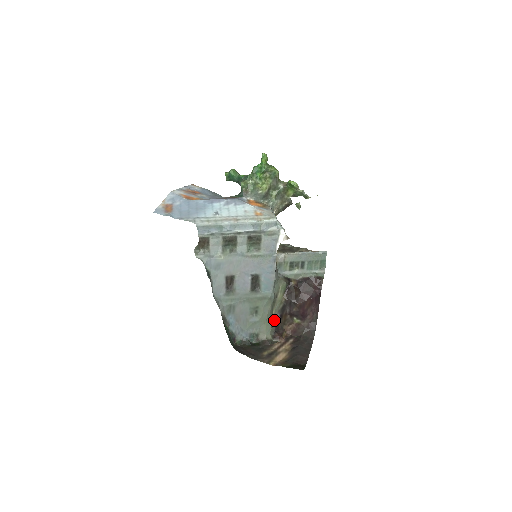
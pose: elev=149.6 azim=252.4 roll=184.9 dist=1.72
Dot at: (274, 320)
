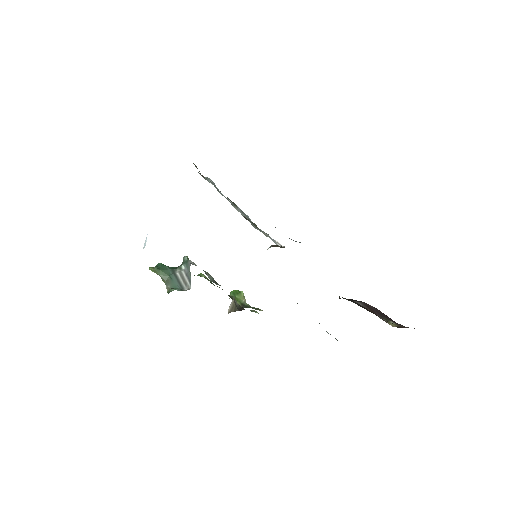
Dot at: occluded
